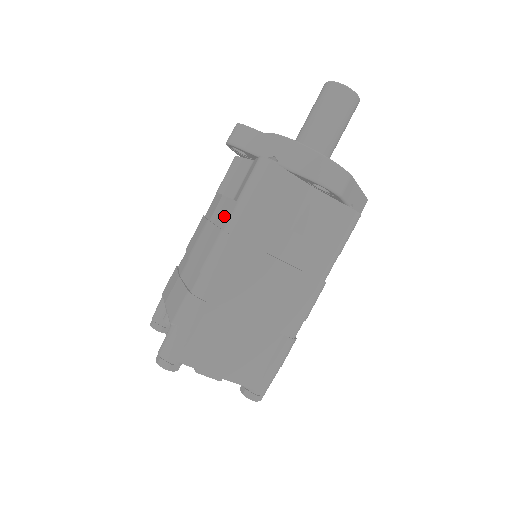
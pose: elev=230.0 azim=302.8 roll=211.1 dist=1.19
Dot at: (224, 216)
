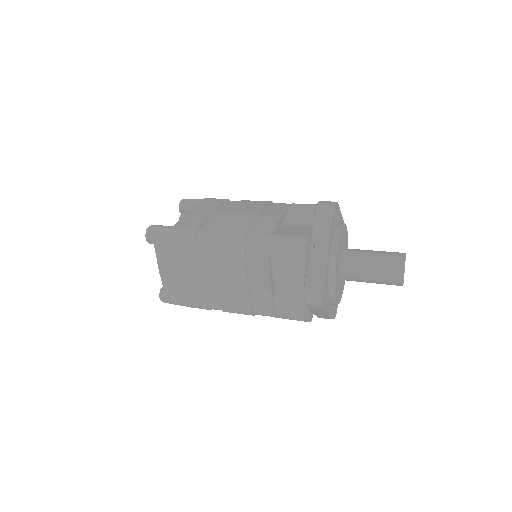
Dot at: (260, 228)
